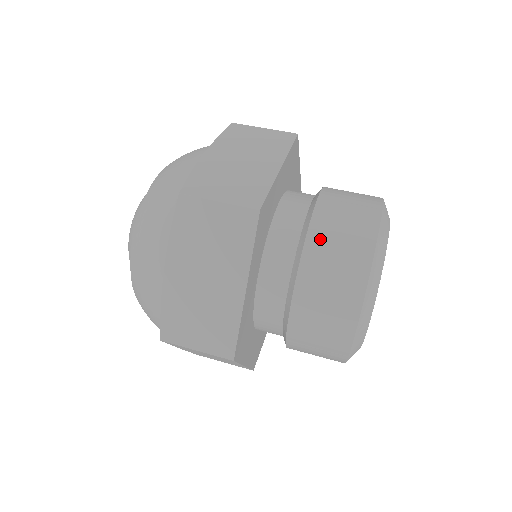
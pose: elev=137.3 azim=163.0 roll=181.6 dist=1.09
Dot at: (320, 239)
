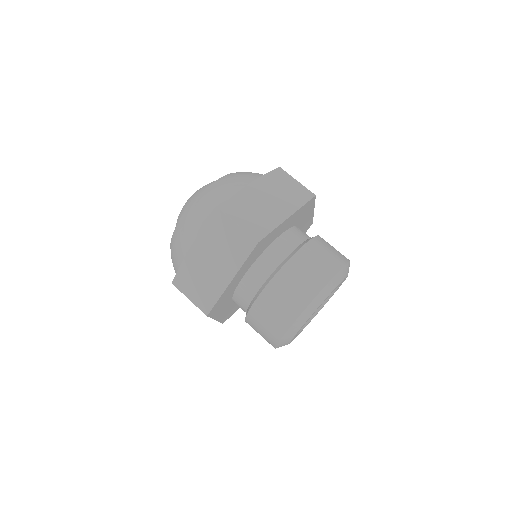
Dot at: (323, 241)
